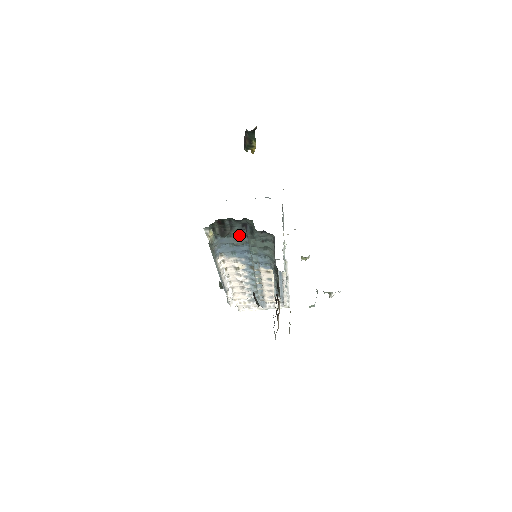
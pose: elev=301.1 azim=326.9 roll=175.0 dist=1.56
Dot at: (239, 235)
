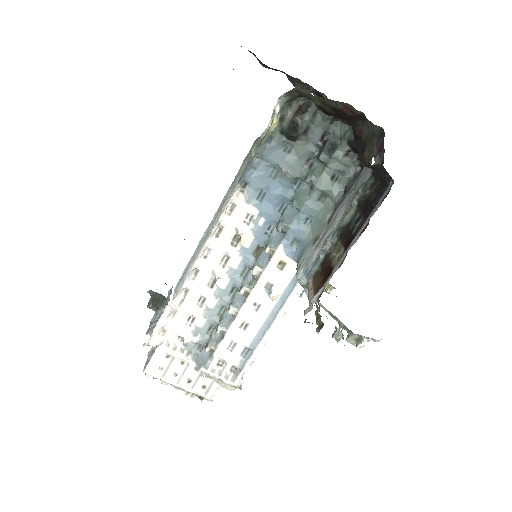
Dot at: (302, 155)
